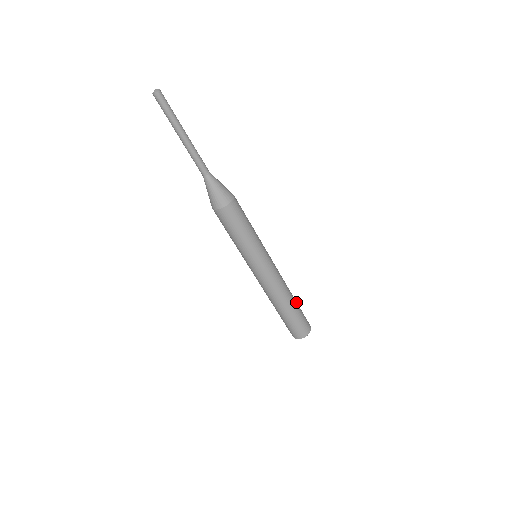
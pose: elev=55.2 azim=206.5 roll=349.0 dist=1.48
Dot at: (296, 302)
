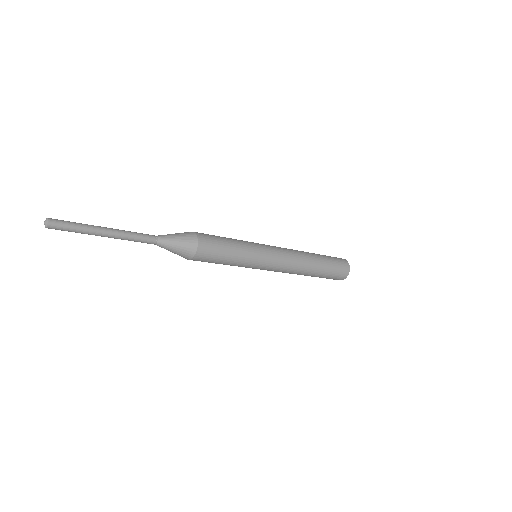
Dot at: (322, 261)
